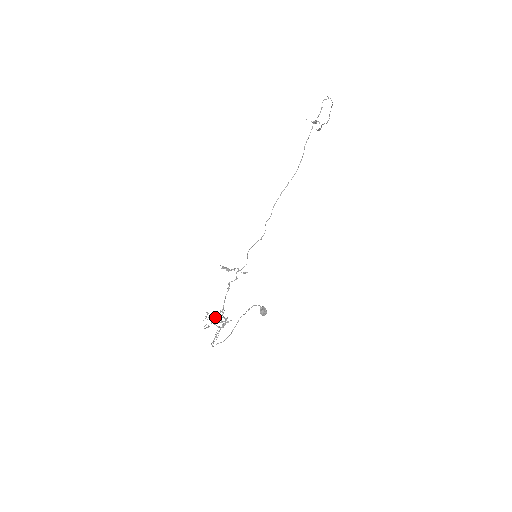
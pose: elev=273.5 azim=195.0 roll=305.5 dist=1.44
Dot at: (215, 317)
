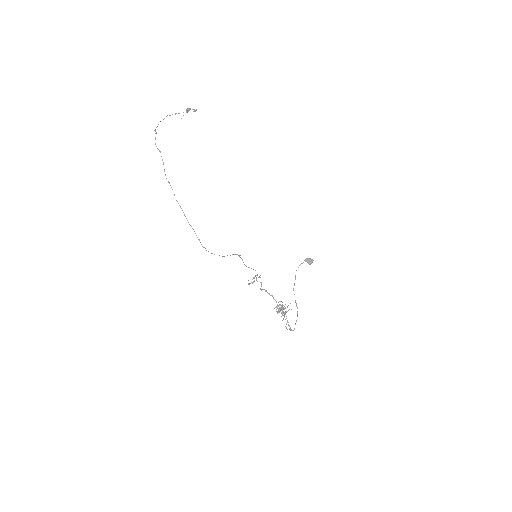
Dot at: (281, 308)
